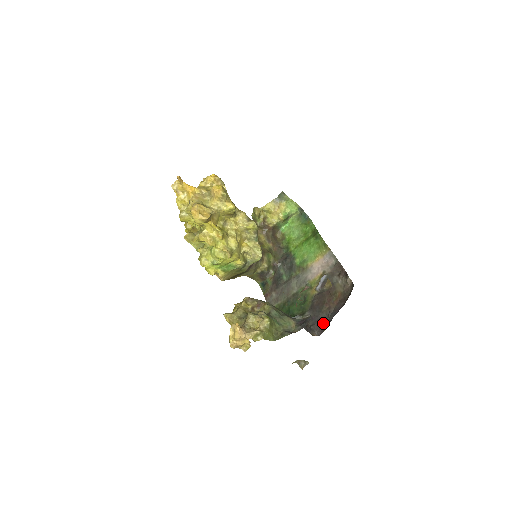
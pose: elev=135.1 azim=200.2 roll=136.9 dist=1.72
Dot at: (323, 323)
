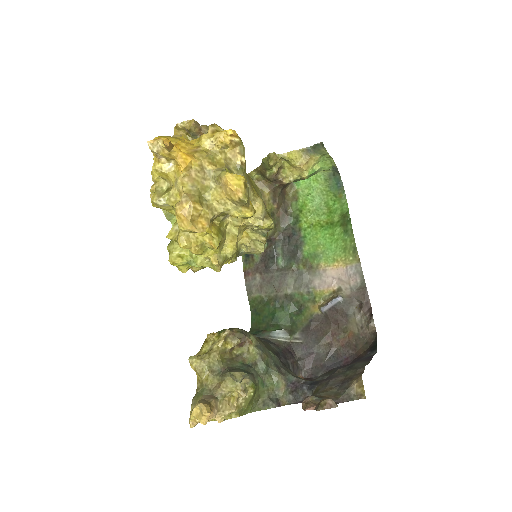
Dot at: (316, 363)
